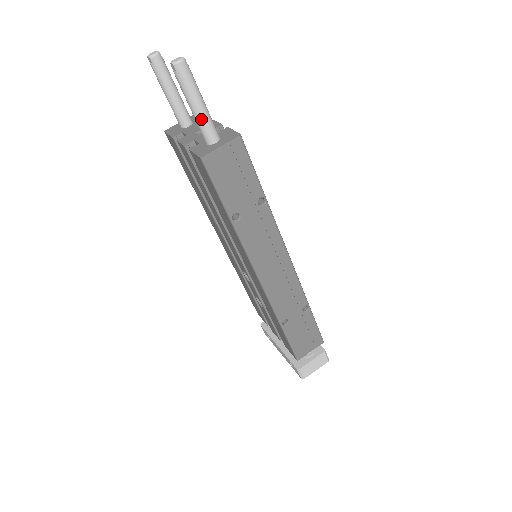
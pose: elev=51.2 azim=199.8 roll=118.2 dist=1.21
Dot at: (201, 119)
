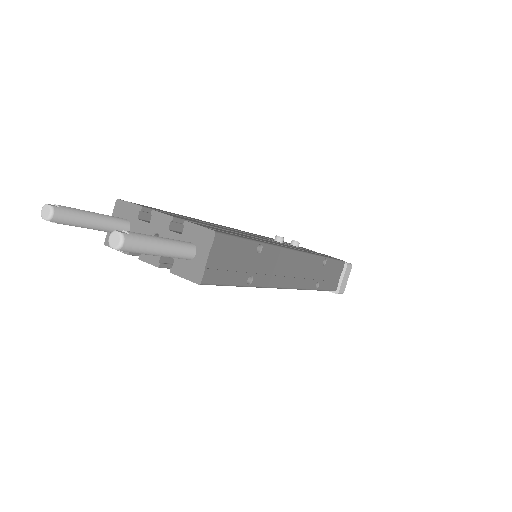
Dot at: (172, 254)
